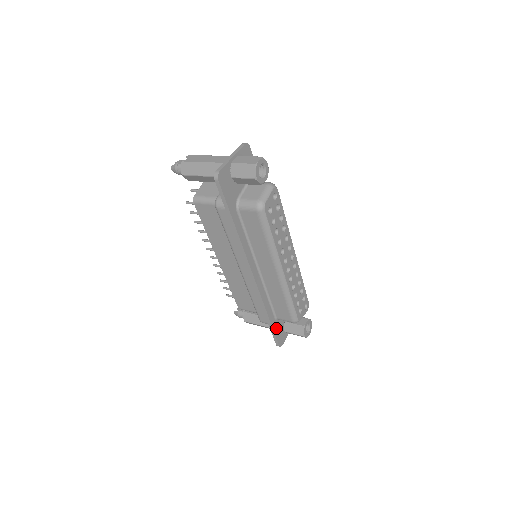
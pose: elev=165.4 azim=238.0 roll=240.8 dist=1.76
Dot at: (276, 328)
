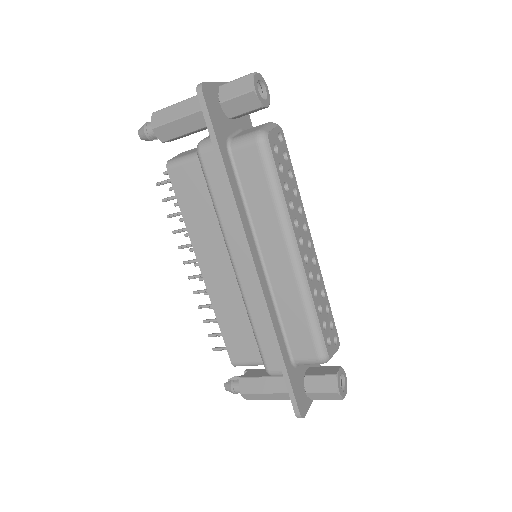
Dot at: (293, 379)
